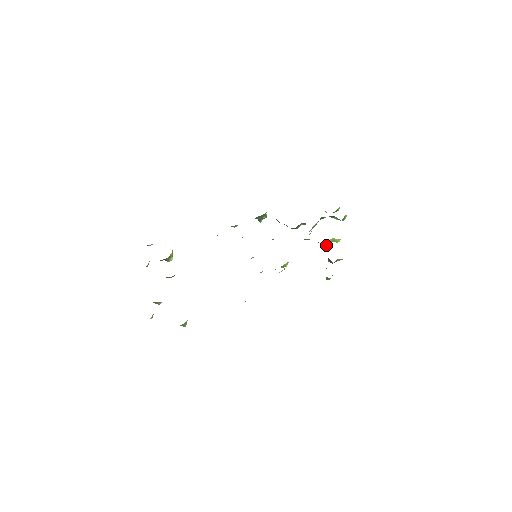
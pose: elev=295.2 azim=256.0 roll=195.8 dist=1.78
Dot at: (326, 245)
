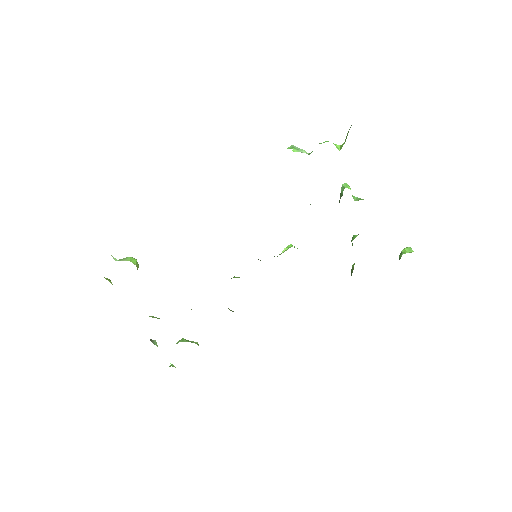
Dot at: occluded
